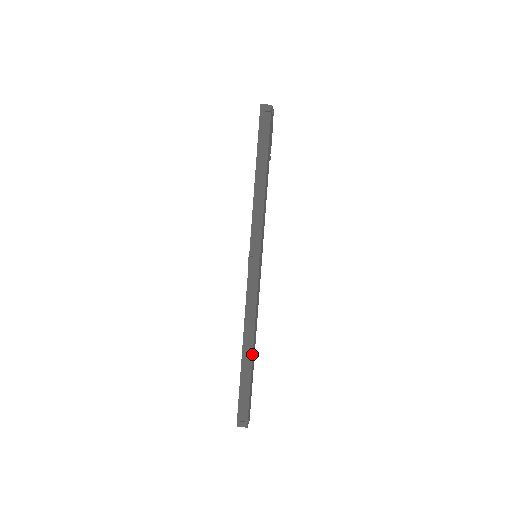
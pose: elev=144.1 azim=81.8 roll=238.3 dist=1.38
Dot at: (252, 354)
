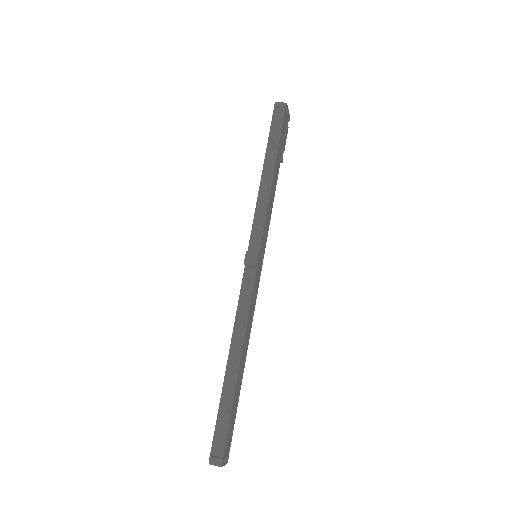
Dot at: (238, 368)
